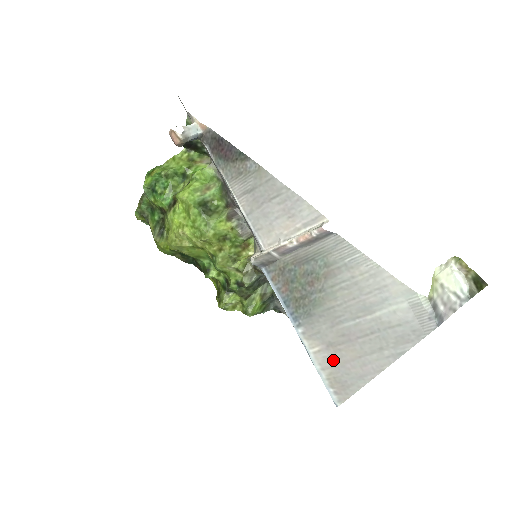
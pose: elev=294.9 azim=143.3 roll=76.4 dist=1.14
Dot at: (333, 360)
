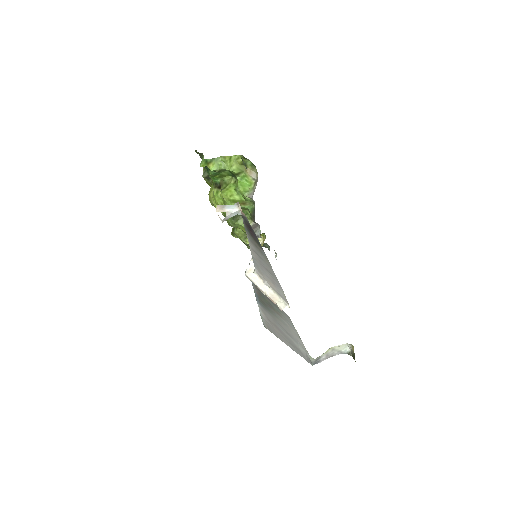
Dot at: (268, 322)
